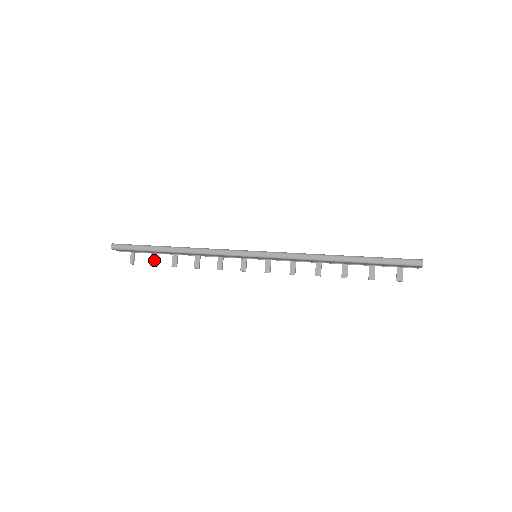
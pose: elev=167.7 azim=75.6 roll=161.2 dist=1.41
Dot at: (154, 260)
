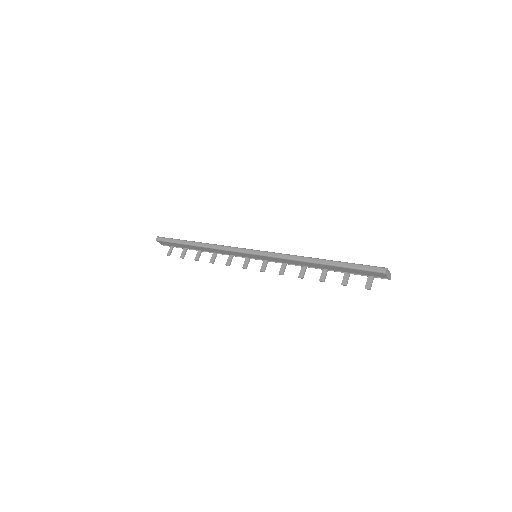
Dot at: (184, 254)
